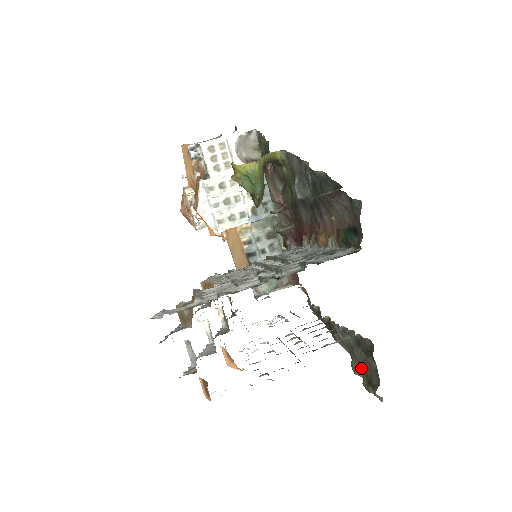
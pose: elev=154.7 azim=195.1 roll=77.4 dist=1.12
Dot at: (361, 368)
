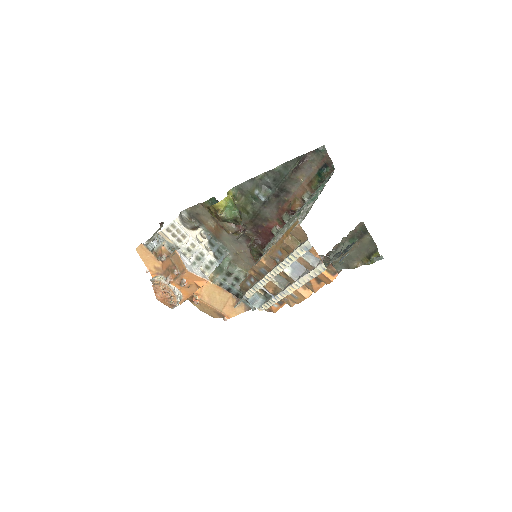
Dot at: (358, 261)
